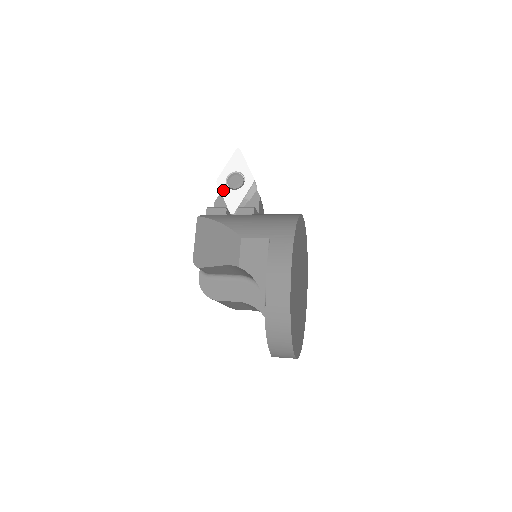
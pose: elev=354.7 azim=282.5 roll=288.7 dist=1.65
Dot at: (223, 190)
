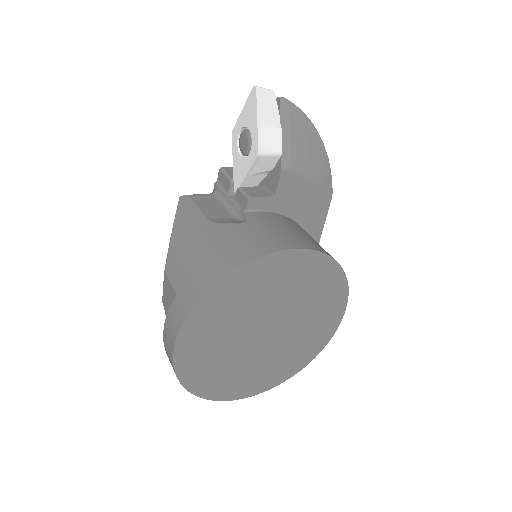
Dot at: (234, 151)
